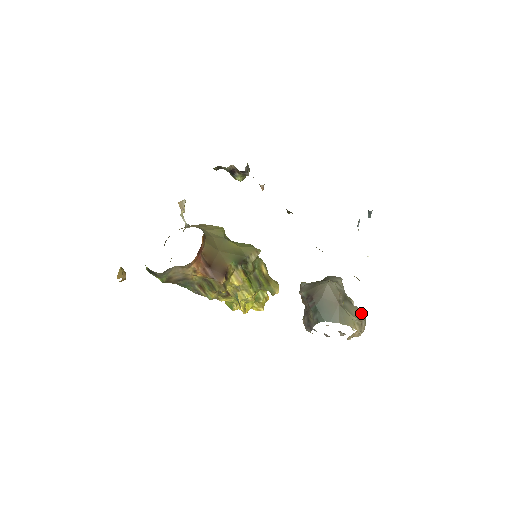
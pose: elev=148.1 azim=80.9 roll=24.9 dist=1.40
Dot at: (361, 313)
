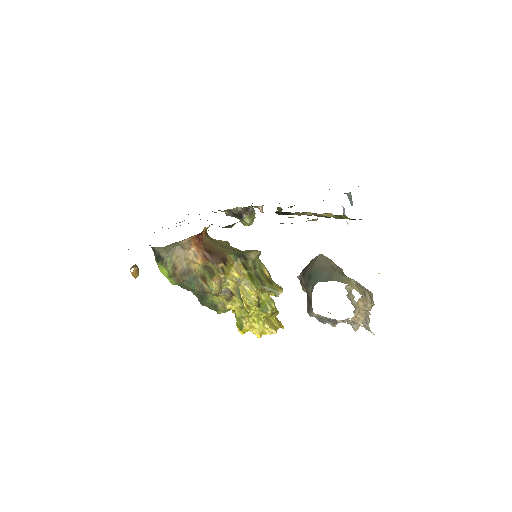
Dot at: (363, 287)
